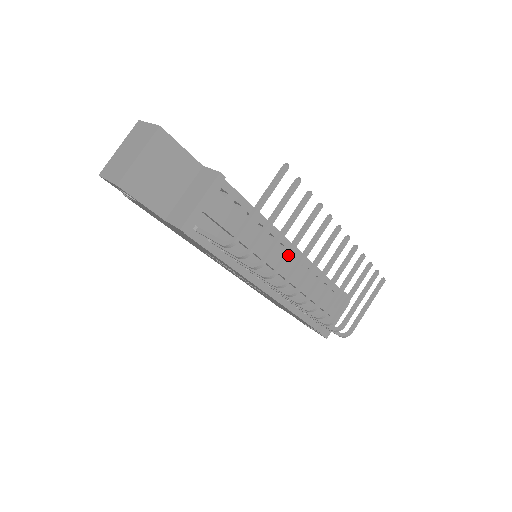
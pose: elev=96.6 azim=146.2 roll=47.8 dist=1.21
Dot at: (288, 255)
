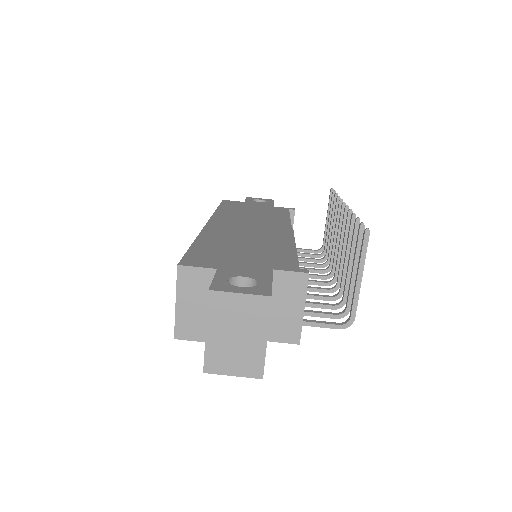
Dot at: occluded
